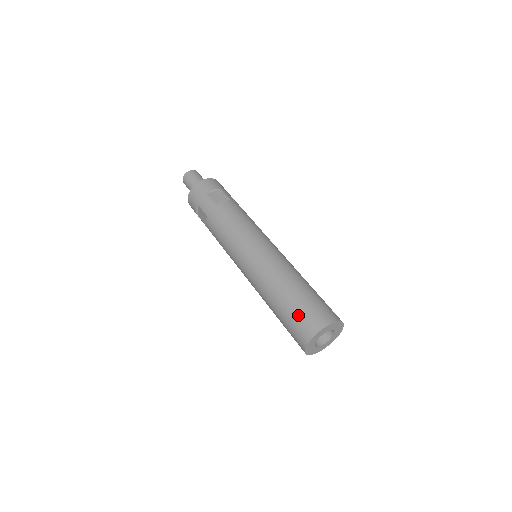
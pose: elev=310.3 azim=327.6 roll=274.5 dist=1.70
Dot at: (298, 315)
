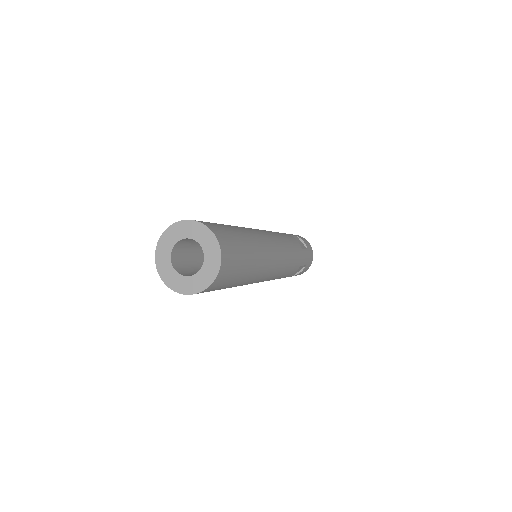
Dot at: occluded
